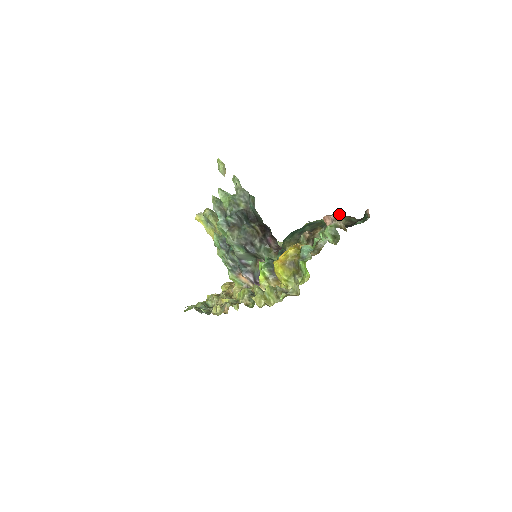
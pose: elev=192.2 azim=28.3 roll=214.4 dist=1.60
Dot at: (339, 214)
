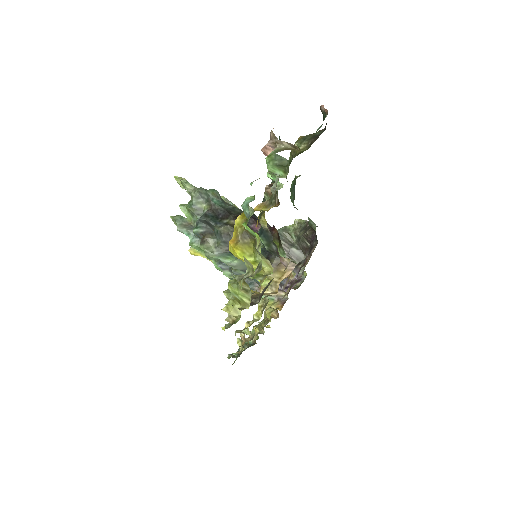
Dot at: (298, 139)
